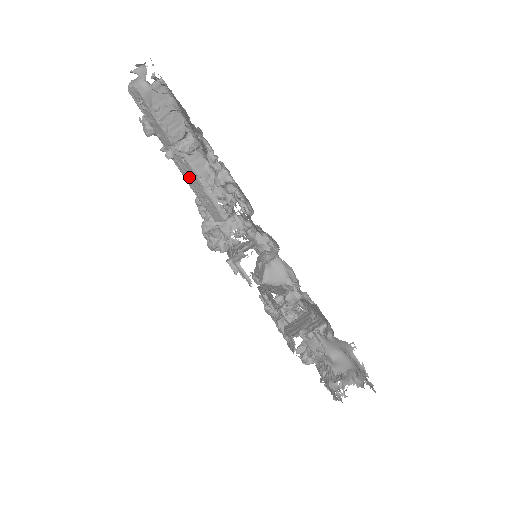
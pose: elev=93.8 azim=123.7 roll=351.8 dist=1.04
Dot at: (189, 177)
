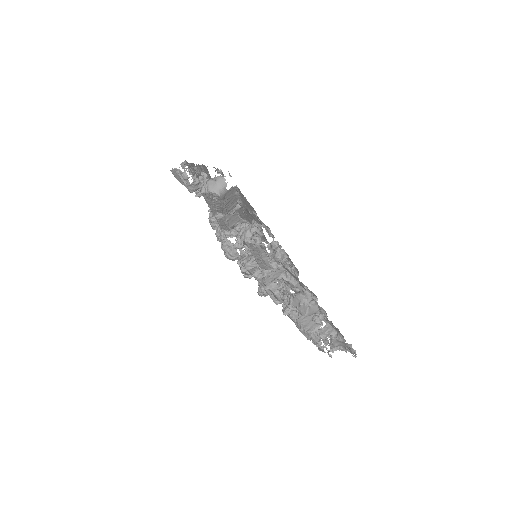
Dot at: (253, 251)
